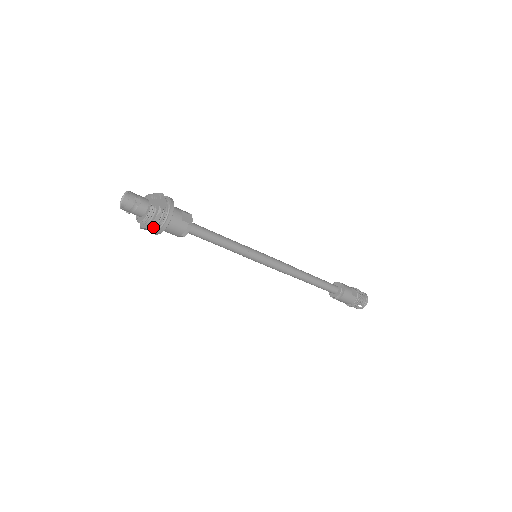
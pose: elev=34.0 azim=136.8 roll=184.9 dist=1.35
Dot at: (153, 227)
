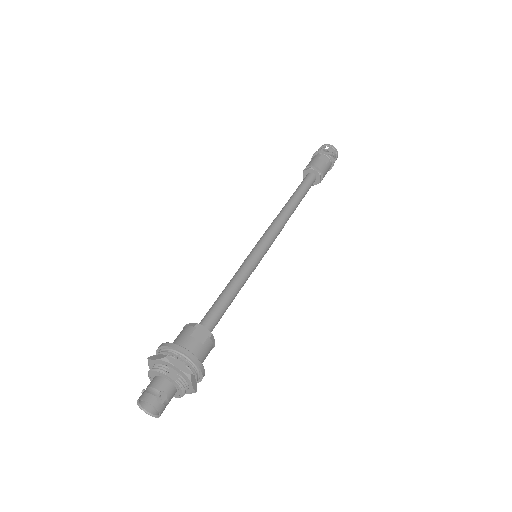
Dot at: (196, 388)
